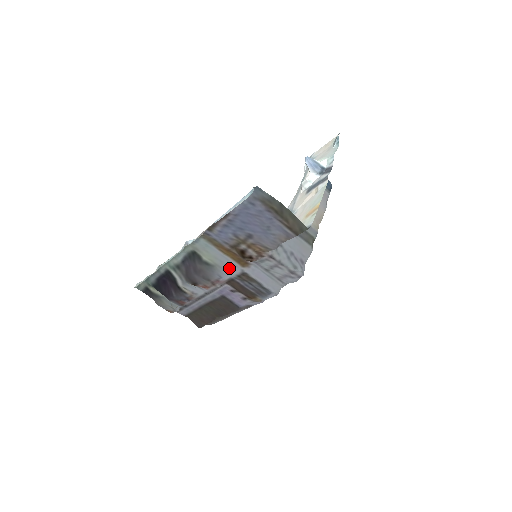
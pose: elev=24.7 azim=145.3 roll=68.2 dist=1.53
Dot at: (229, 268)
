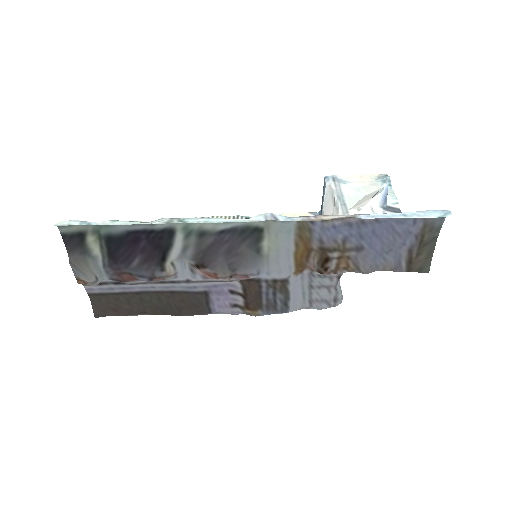
Dot at: (277, 267)
